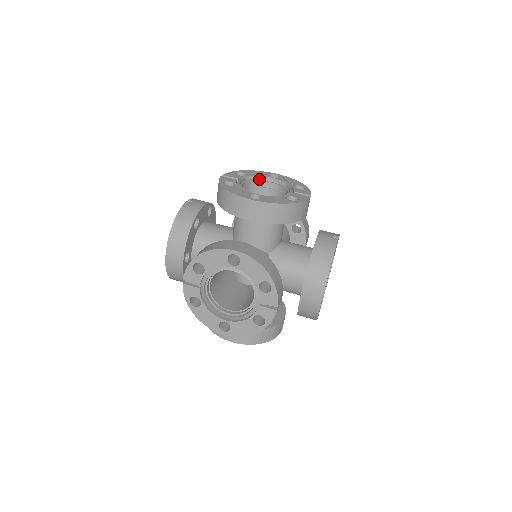
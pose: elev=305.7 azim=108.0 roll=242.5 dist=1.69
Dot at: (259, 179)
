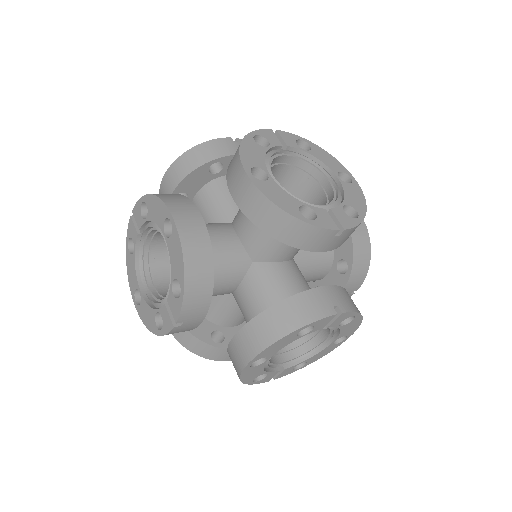
Dot at: (319, 167)
